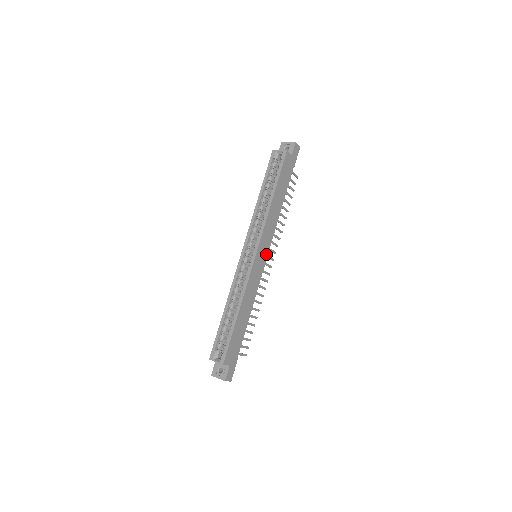
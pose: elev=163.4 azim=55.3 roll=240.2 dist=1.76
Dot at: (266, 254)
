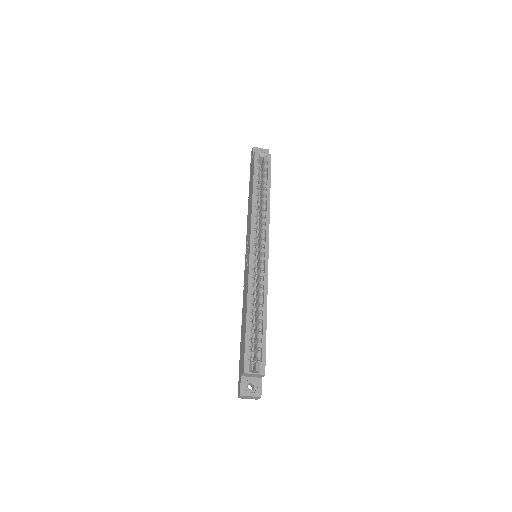
Dot at: occluded
